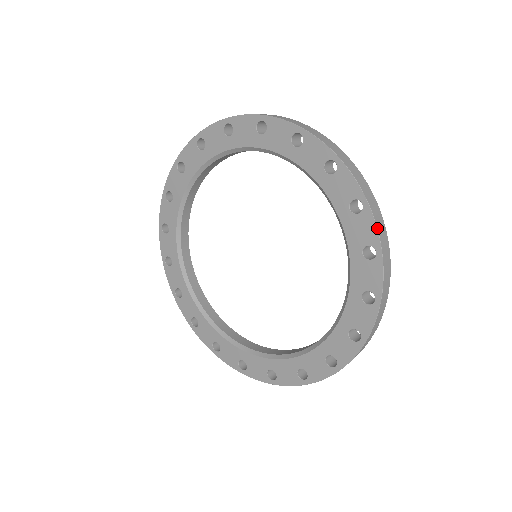
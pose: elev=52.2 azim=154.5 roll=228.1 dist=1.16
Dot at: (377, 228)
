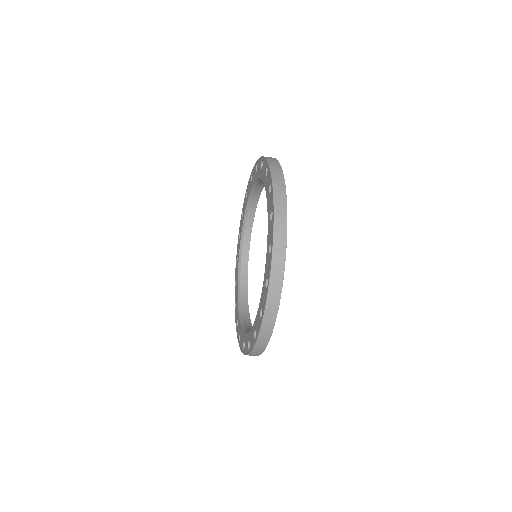
Dot at: (273, 196)
